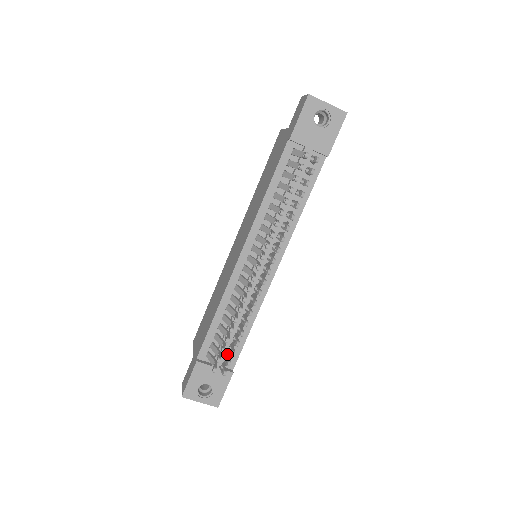
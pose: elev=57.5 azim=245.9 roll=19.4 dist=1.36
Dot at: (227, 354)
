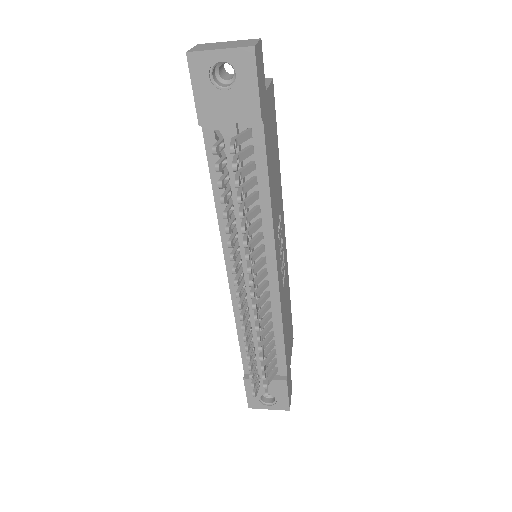
Dot at: occluded
